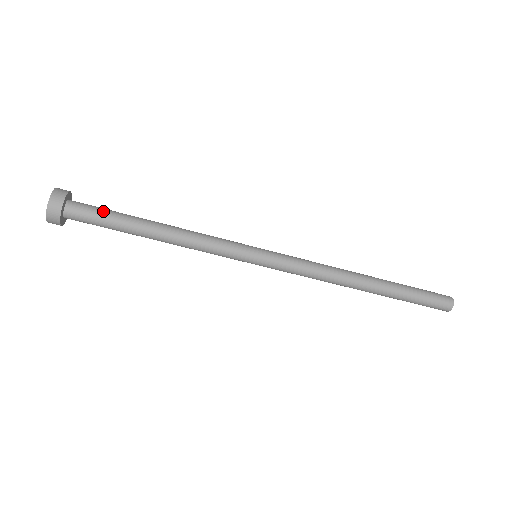
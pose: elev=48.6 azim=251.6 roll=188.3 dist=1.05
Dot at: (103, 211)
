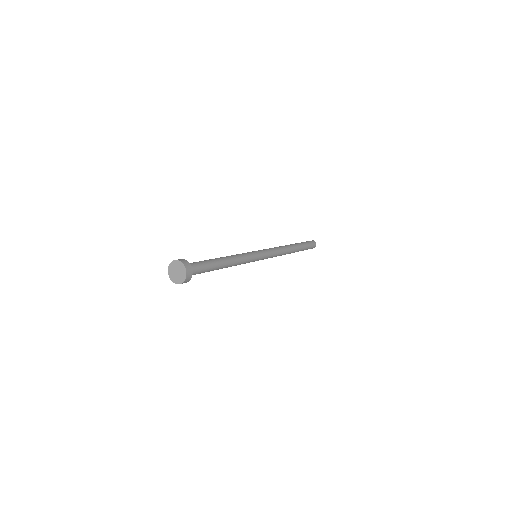
Dot at: (204, 269)
